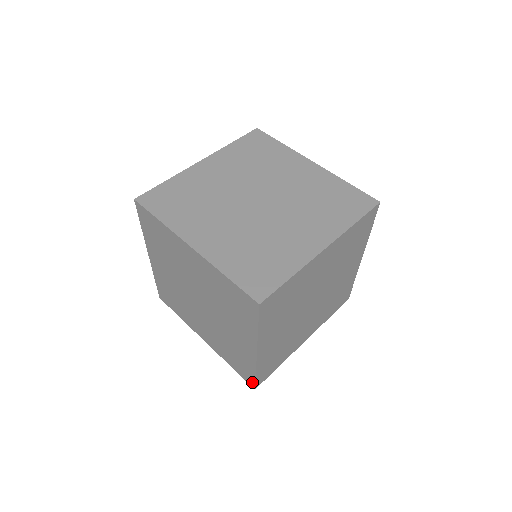
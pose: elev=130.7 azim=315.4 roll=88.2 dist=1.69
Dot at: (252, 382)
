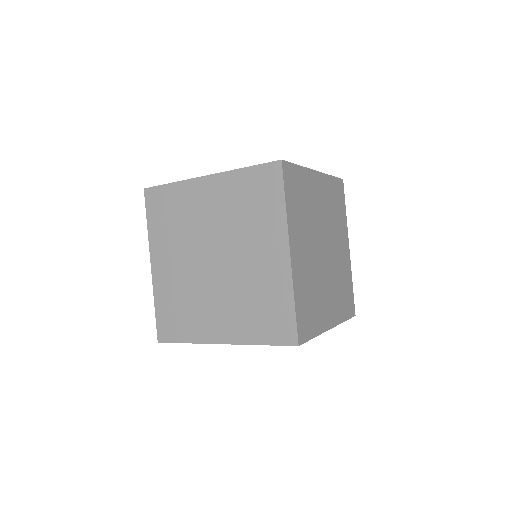
Dot at: occluded
